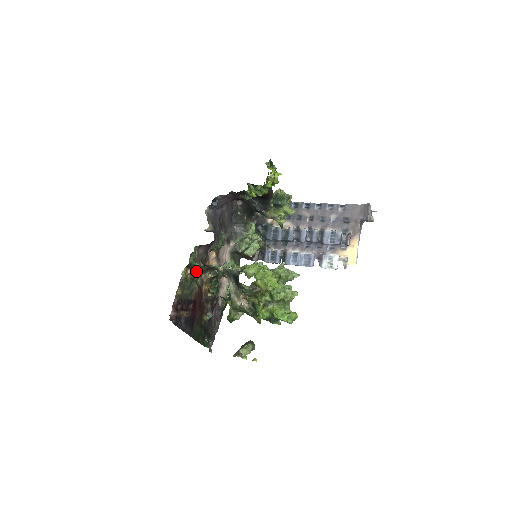
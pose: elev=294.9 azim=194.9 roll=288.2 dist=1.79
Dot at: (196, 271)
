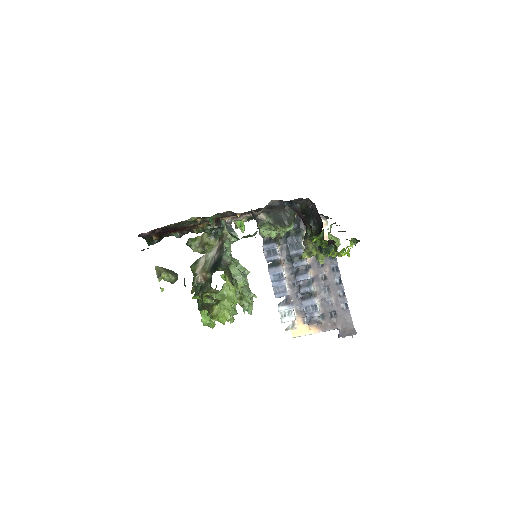
Dot at: (206, 218)
